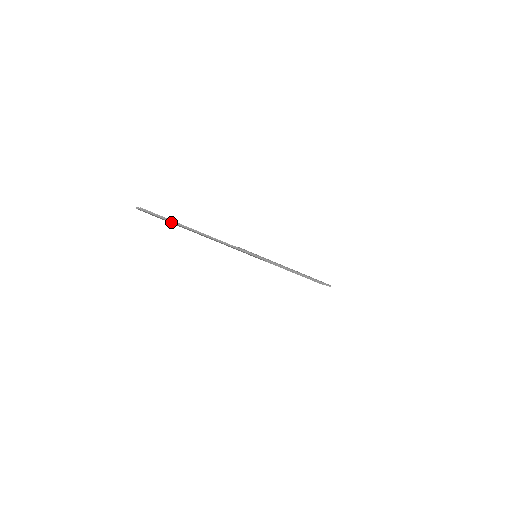
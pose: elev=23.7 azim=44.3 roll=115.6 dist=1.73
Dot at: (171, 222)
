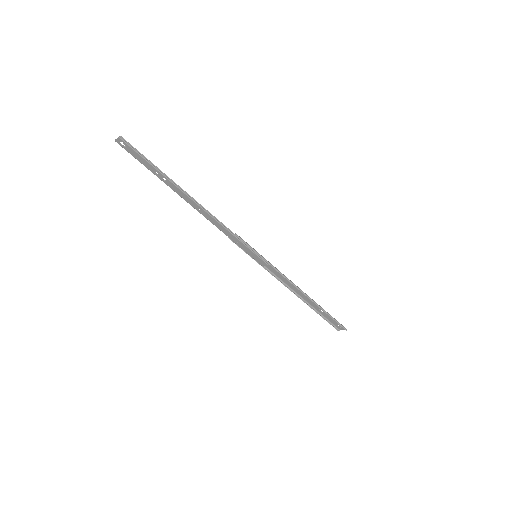
Dot at: (156, 169)
